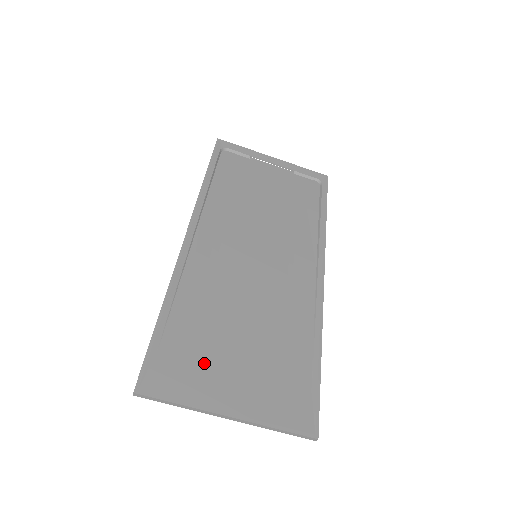
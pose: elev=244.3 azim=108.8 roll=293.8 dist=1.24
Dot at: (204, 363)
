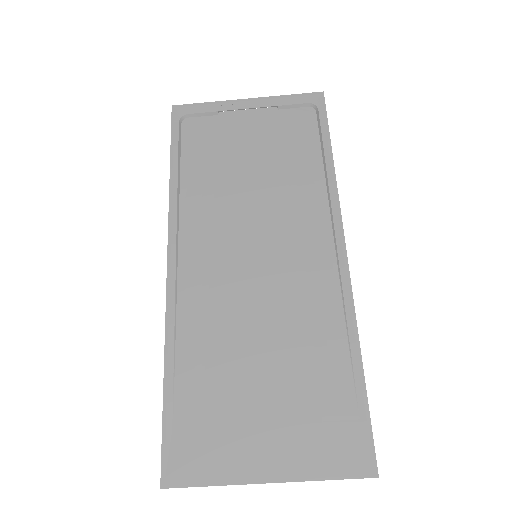
Dot at: (226, 426)
